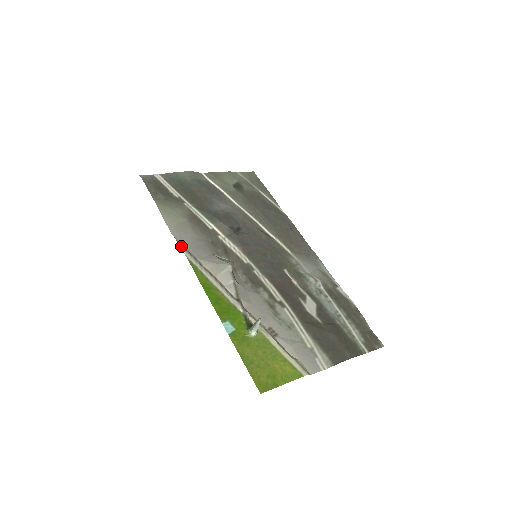
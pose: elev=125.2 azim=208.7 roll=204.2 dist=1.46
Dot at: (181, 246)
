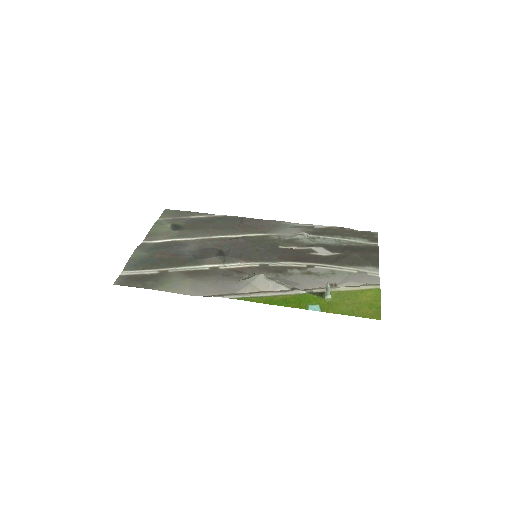
Dot at: (217, 296)
